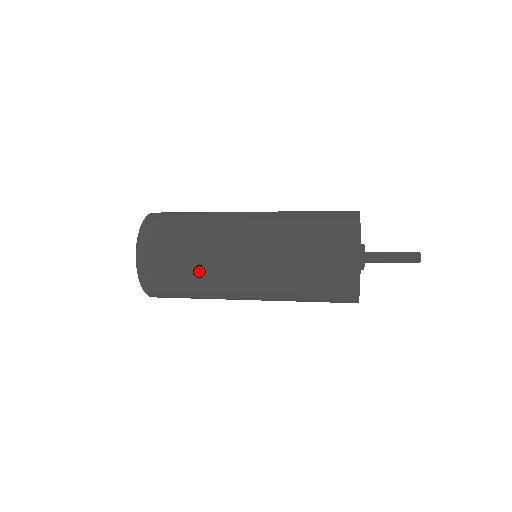
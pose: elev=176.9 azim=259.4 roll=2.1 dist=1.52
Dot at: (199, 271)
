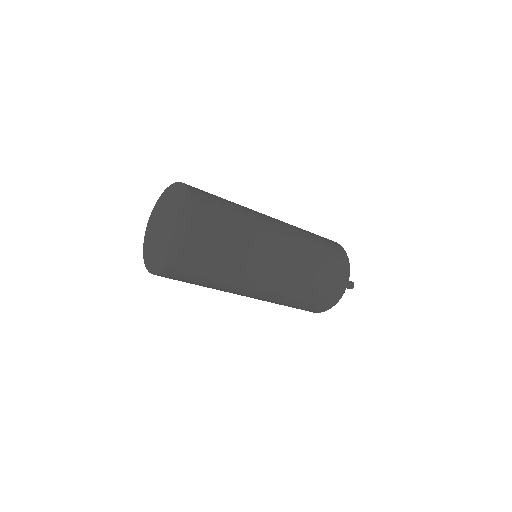
Dot at: (234, 274)
